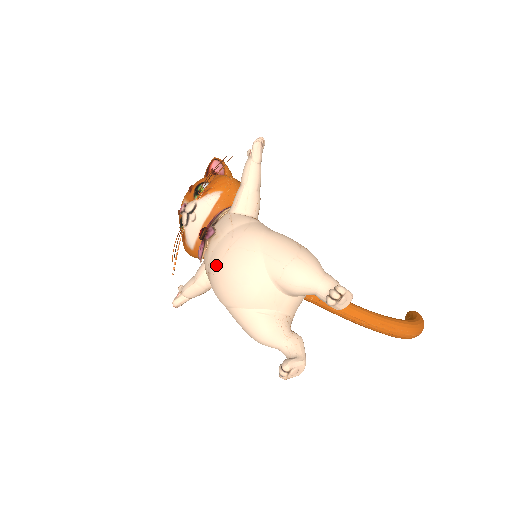
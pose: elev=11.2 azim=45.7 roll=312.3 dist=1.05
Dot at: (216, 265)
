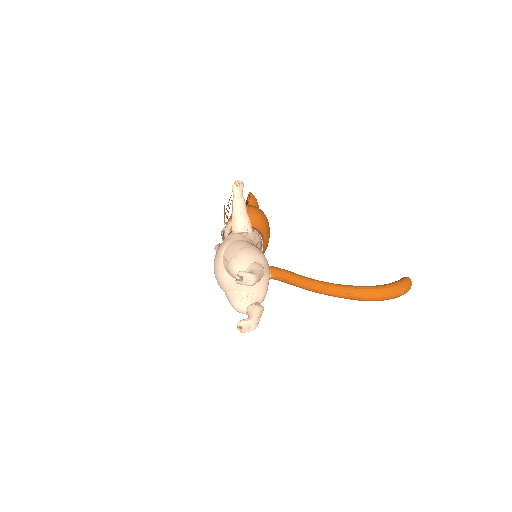
Dot at: occluded
